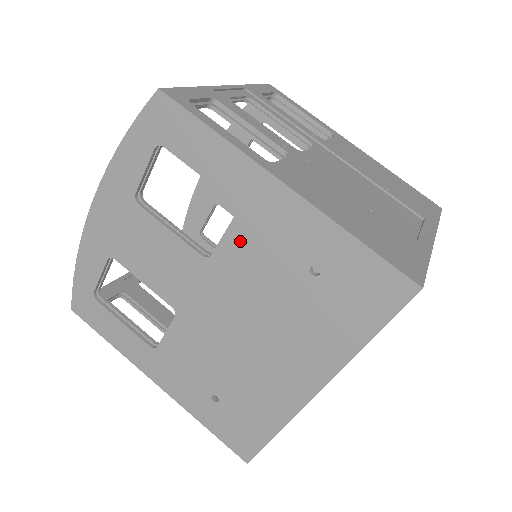
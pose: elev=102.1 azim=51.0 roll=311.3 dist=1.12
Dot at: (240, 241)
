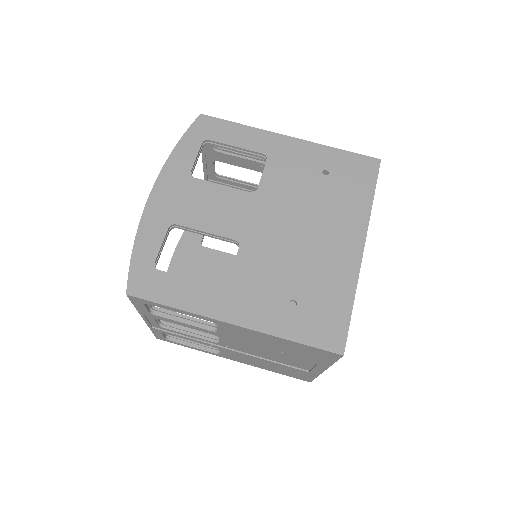
Dot at: (274, 174)
